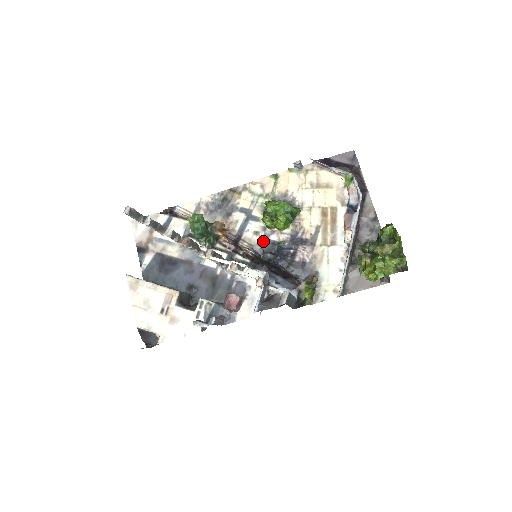
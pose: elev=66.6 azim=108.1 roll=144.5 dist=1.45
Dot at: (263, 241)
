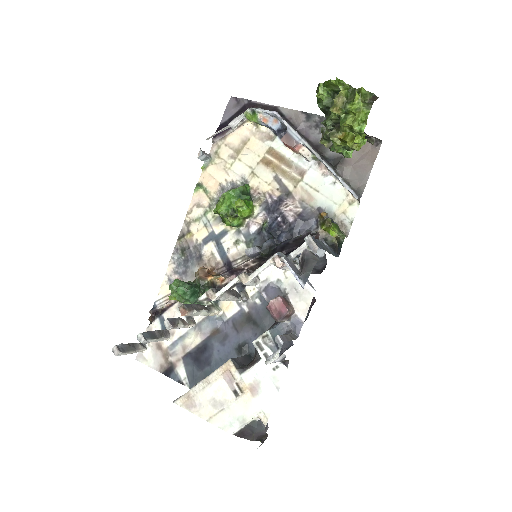
Dot at: (249, 242)
